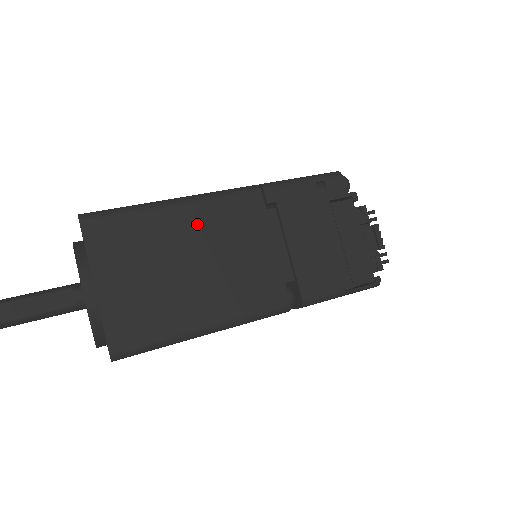
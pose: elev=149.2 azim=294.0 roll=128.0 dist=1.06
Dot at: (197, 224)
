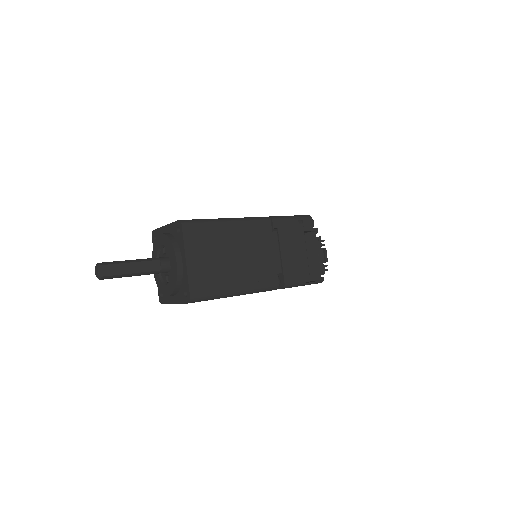
Dot at: (238, 235)
